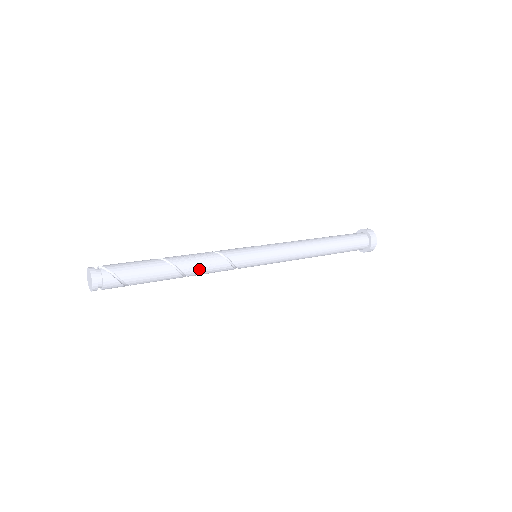
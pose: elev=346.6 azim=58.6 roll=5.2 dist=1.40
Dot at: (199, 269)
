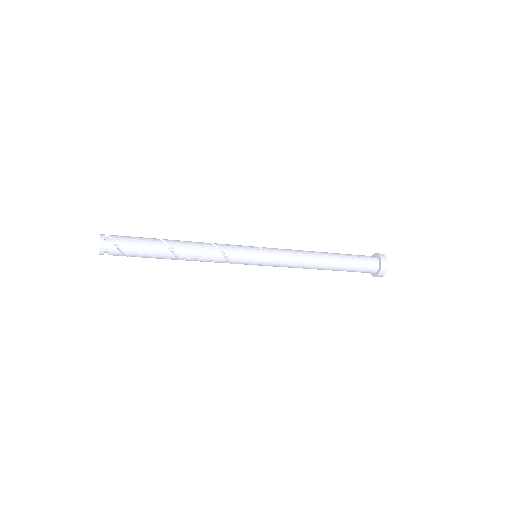
Dot at: (195, 258)
